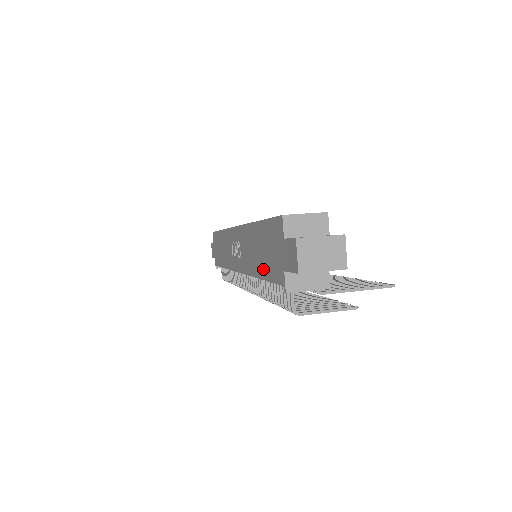
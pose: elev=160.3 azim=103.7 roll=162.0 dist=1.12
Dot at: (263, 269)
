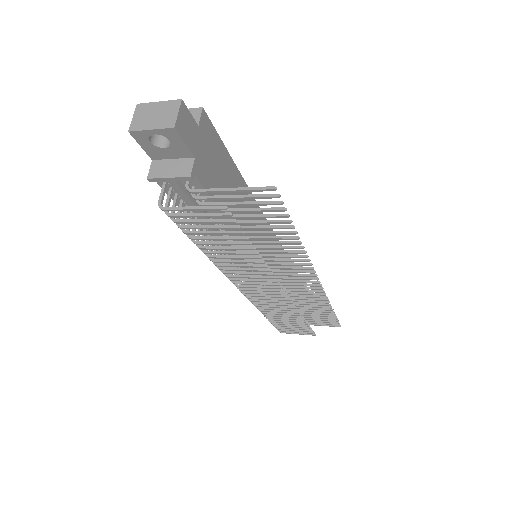
Dot at: occluded
